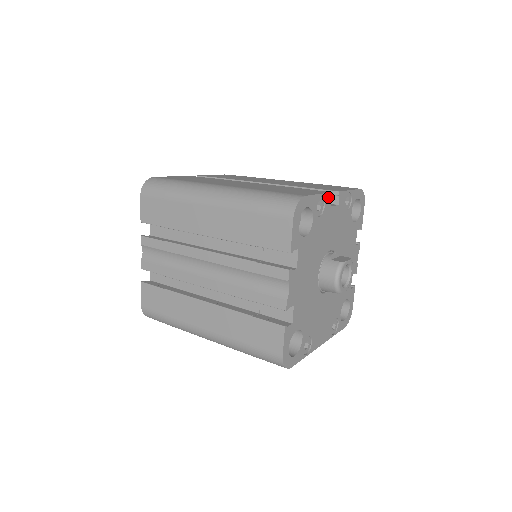
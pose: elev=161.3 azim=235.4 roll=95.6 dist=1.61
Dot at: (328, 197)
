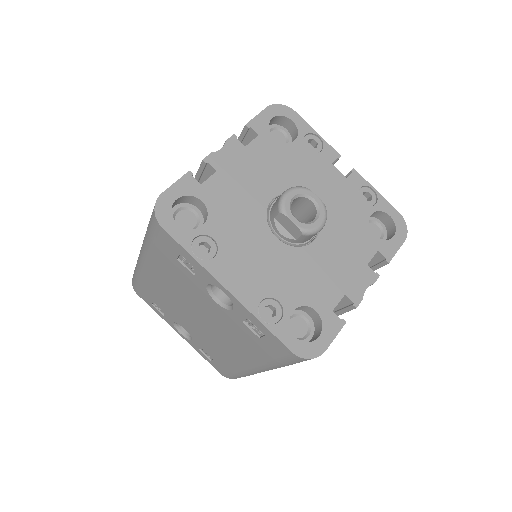
Dot at: (331, 152)
